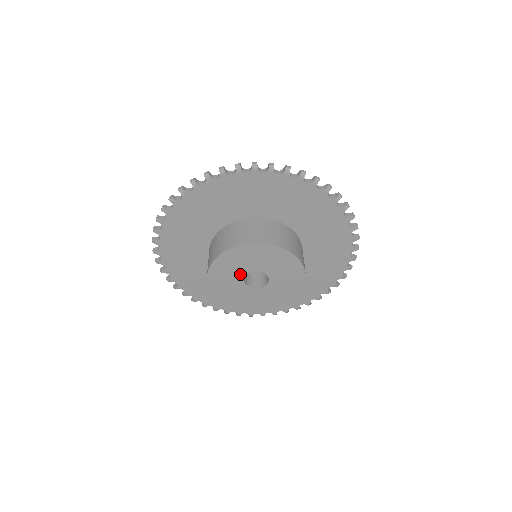
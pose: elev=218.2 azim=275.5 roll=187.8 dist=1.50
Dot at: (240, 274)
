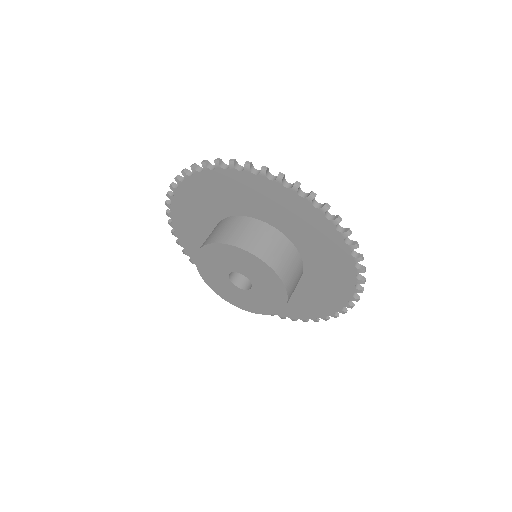
Dot at: (224, 276)
